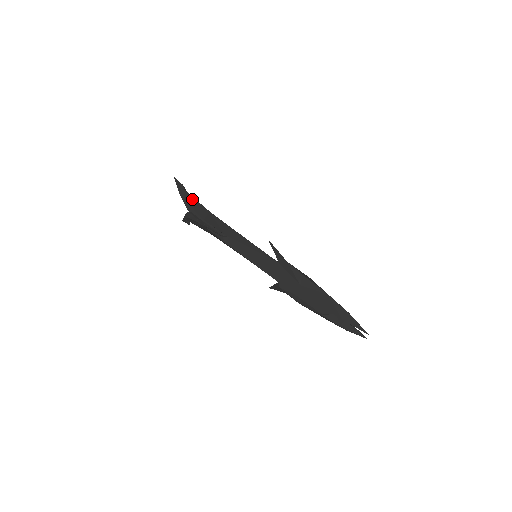
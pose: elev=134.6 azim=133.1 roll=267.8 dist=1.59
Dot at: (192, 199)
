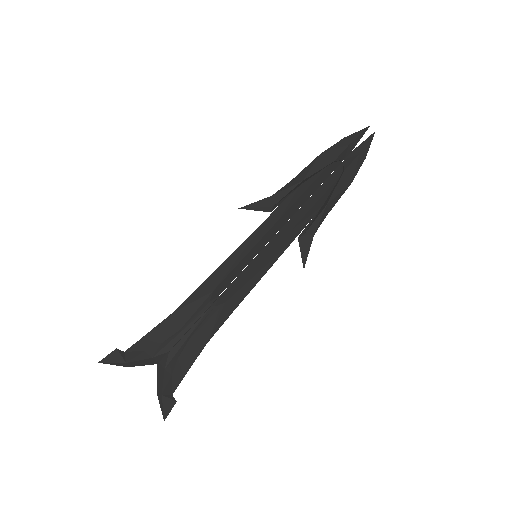
Dot at: (143, 341)
